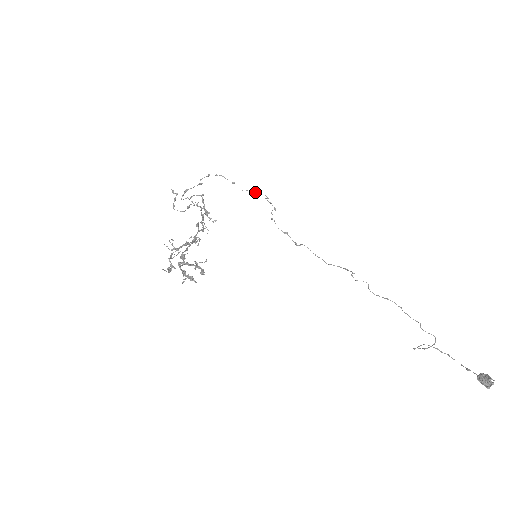
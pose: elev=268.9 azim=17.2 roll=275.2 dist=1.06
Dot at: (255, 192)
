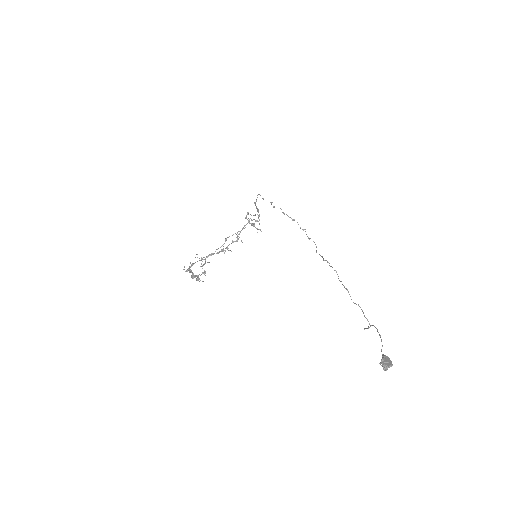
Dot at: (271, 203)
